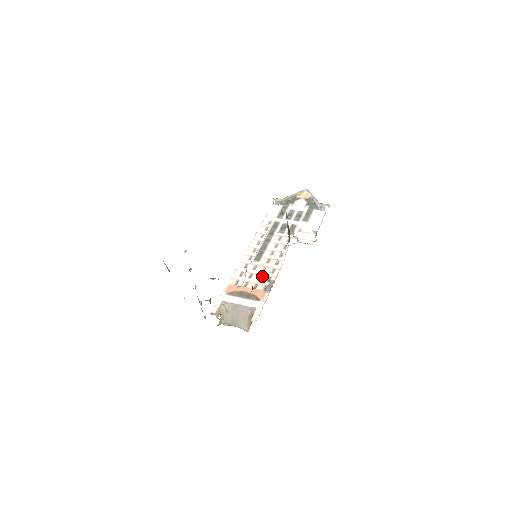
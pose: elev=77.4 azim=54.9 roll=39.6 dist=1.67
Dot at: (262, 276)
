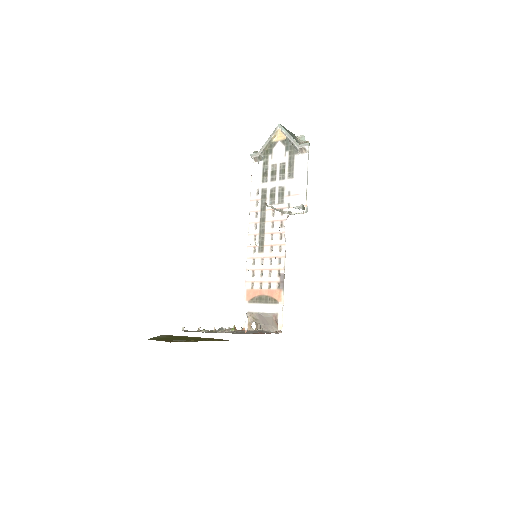
Dot at: (271, 271)
